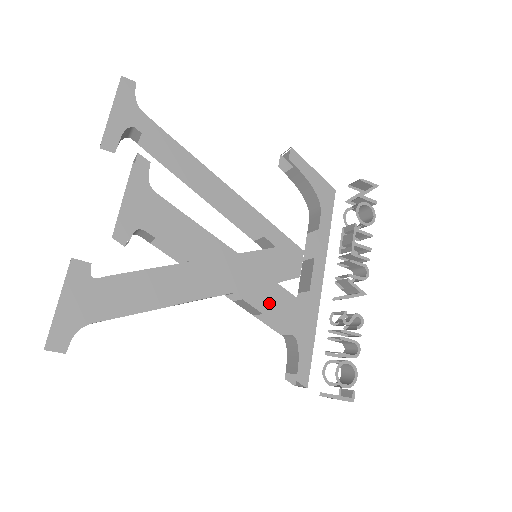
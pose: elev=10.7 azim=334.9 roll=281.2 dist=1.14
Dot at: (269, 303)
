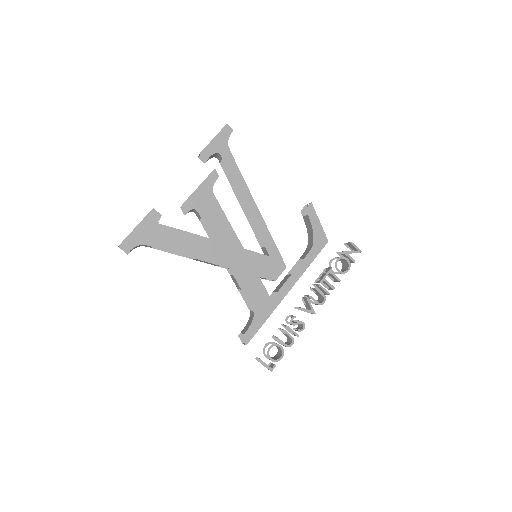
Dot at: (248, 285)
